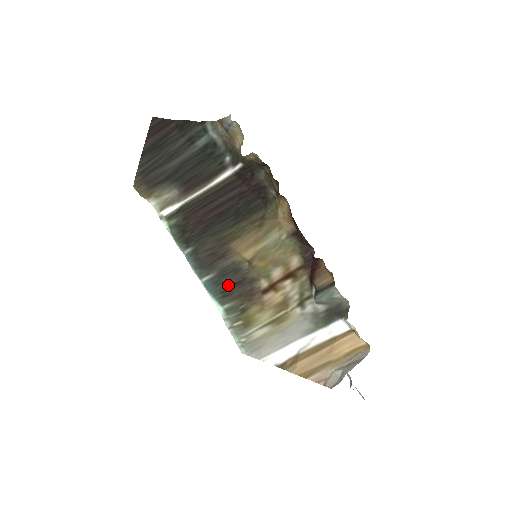
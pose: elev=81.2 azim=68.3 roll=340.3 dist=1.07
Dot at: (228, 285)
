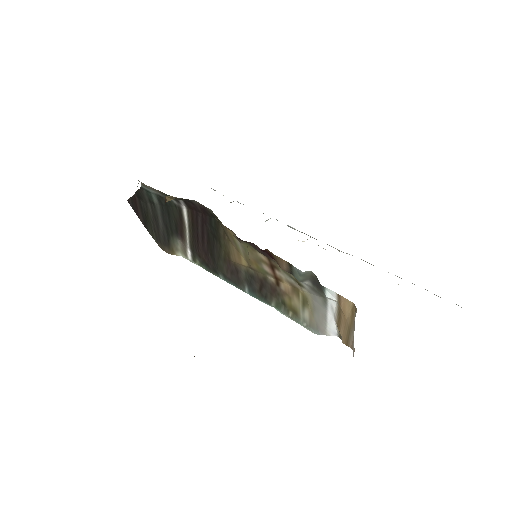
Dot at: (259, 289)
